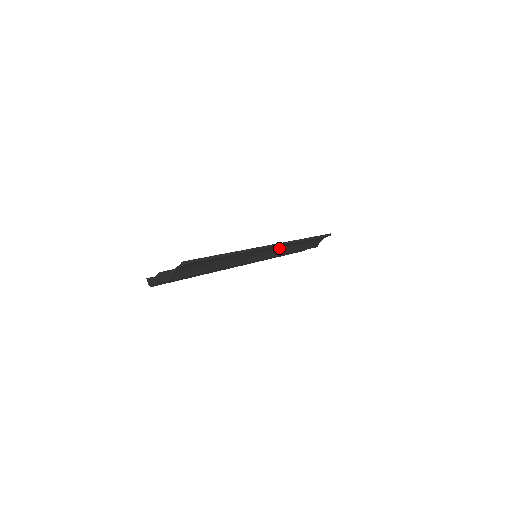
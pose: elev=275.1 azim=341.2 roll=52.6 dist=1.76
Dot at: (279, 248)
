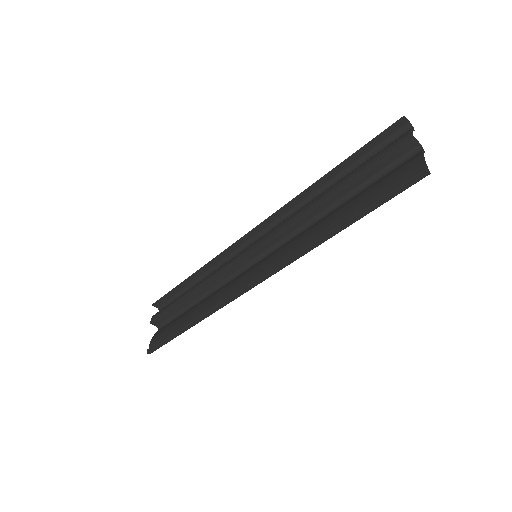
Dot at: (282, 253)
